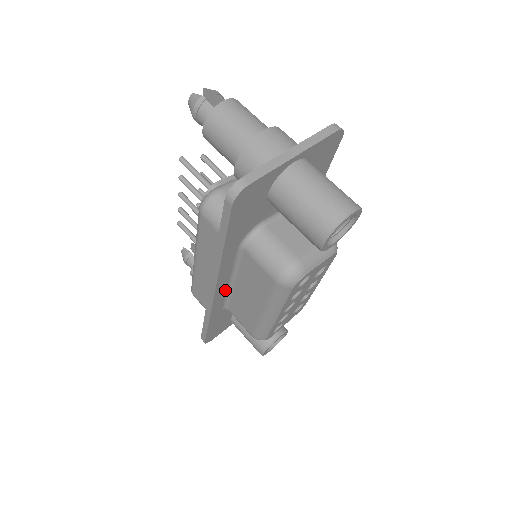
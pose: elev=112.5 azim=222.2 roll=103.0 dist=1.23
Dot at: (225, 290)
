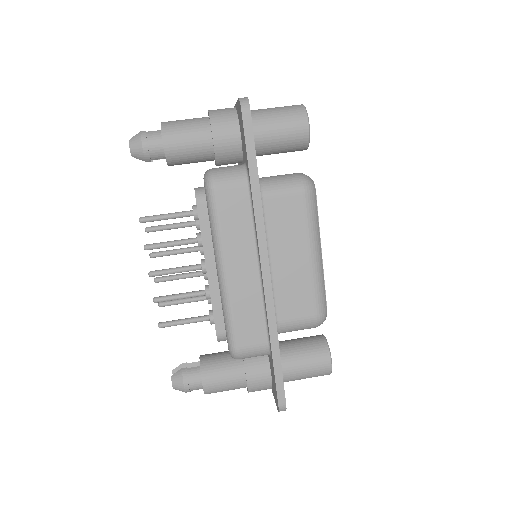
Dot at: occluded
